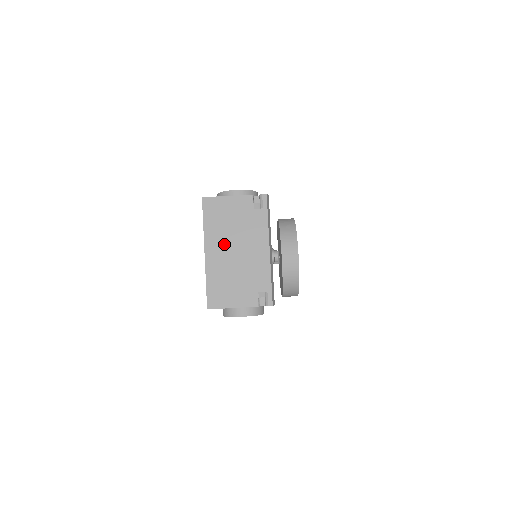
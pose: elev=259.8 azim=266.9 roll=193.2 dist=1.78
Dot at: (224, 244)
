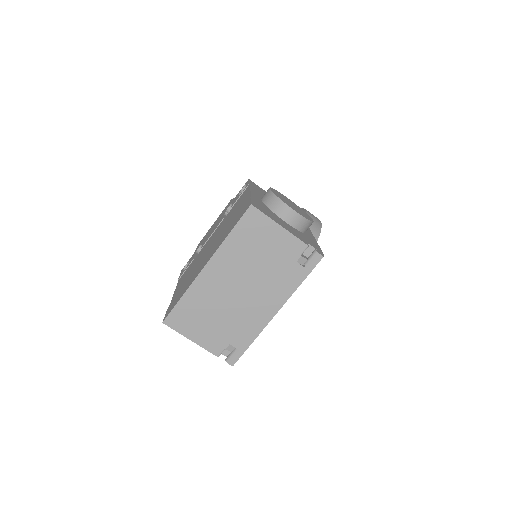
Dot at: (234, 273)
